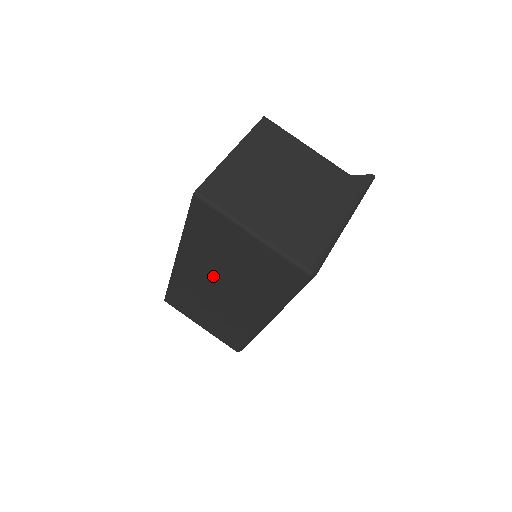
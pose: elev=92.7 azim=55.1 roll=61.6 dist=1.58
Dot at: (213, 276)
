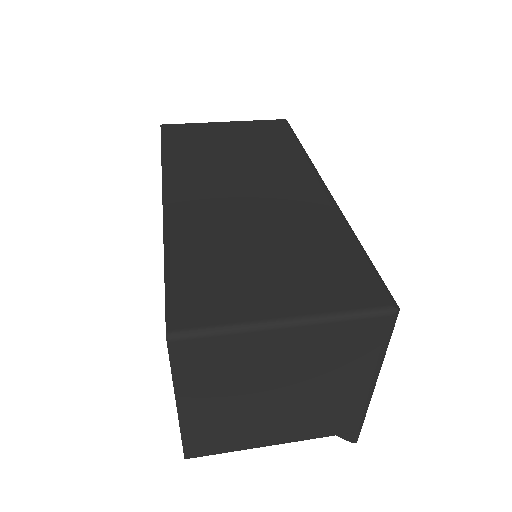
Dot at: (223, 177)
